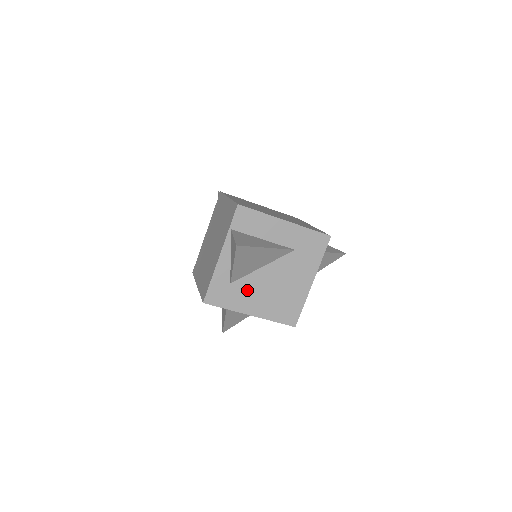
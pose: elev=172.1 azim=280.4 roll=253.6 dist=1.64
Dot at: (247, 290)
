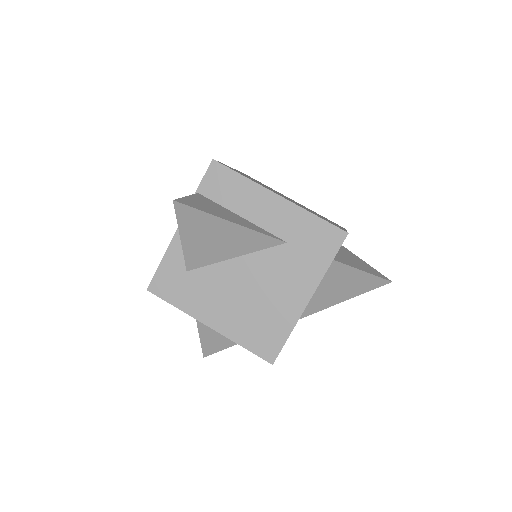
Dot at: (208, 287)
